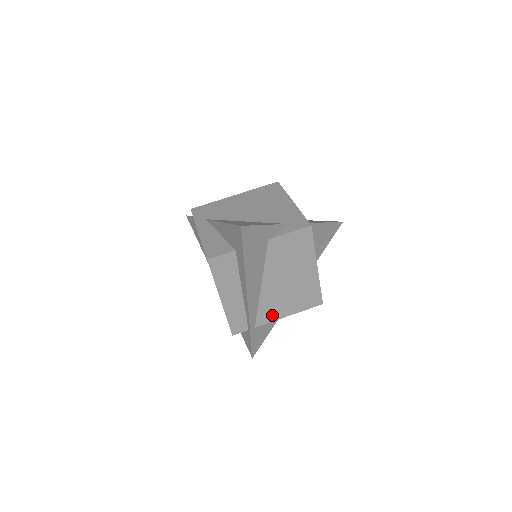
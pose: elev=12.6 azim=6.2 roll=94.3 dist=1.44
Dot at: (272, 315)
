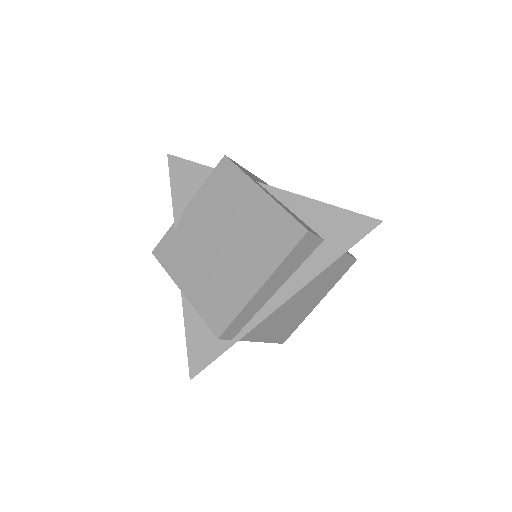
Dot at: (258, 333)
